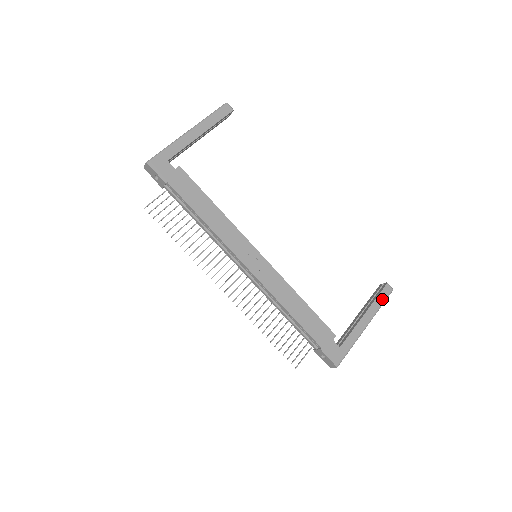
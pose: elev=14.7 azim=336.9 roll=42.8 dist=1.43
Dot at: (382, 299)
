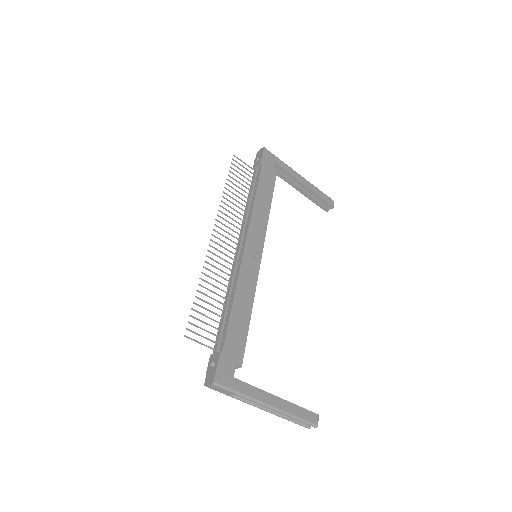
Dot at: (303, 415)
